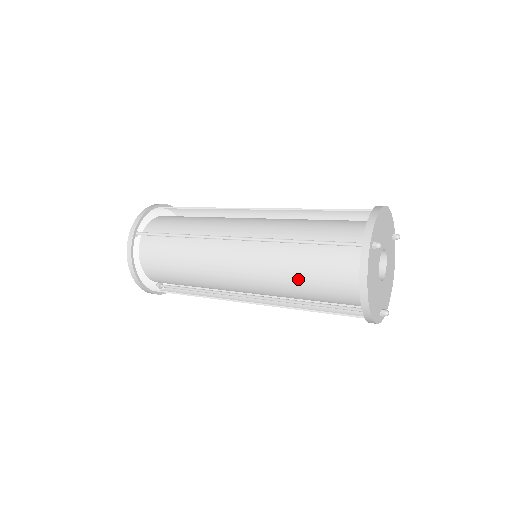
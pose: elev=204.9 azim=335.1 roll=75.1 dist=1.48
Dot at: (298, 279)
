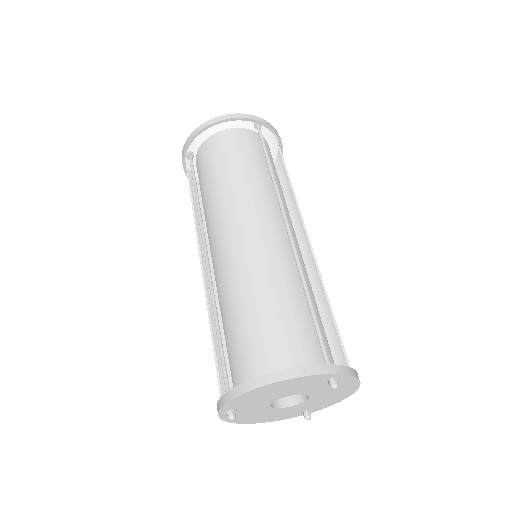
Dot at: occluded
